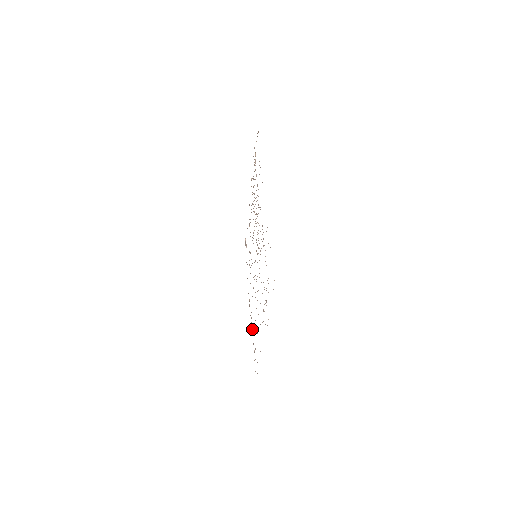
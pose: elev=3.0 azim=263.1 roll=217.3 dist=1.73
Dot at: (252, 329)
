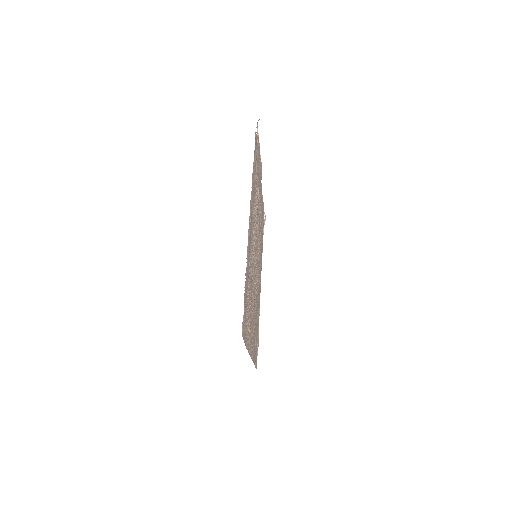
Dot at: (258, 317)
